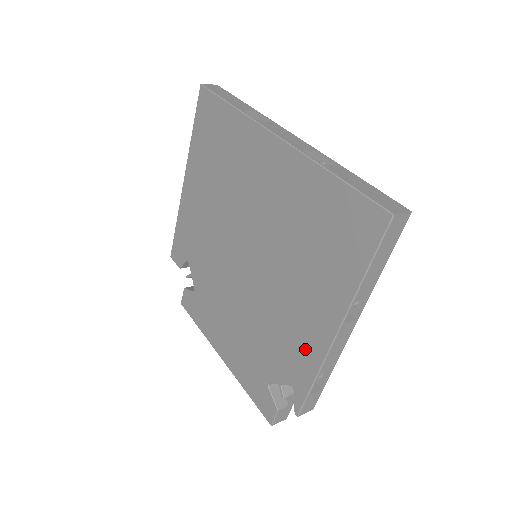
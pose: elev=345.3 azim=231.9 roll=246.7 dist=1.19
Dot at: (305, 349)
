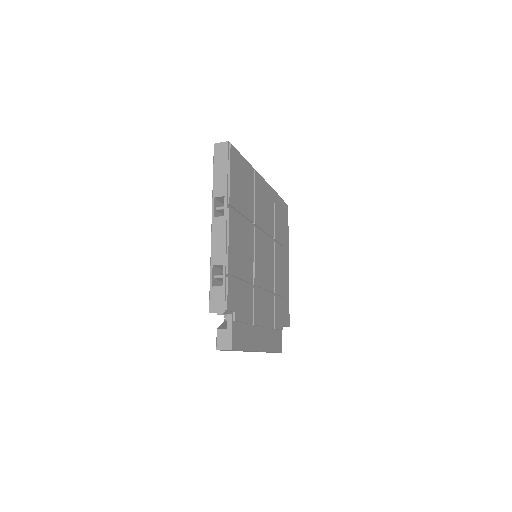
Dot at: occluded
